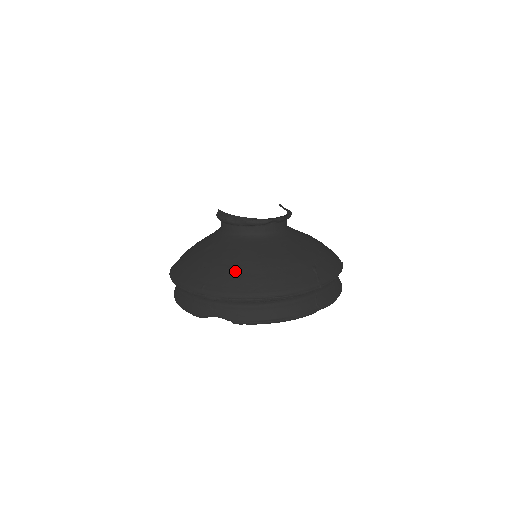
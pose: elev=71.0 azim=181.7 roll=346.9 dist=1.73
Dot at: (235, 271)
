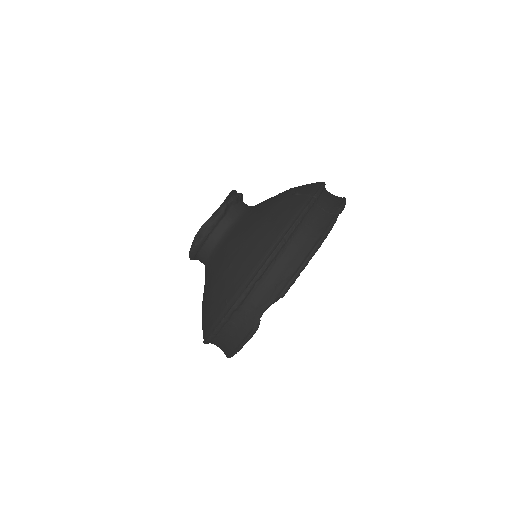
Dot at: (236, 260)
